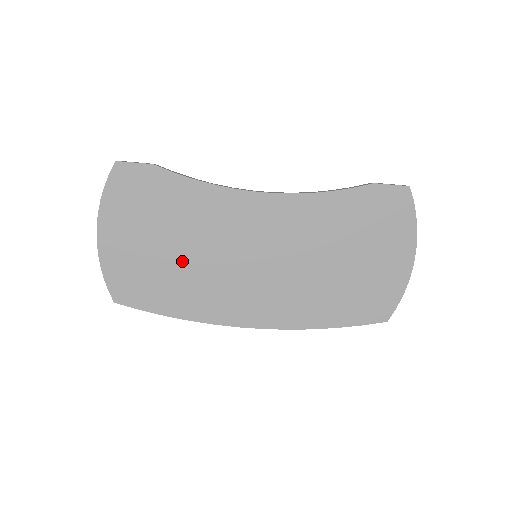
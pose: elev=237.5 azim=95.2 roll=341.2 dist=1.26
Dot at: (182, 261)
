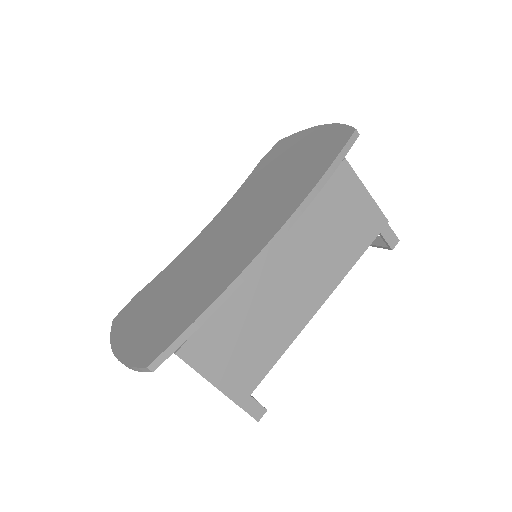
Dot at: (183, 291)
